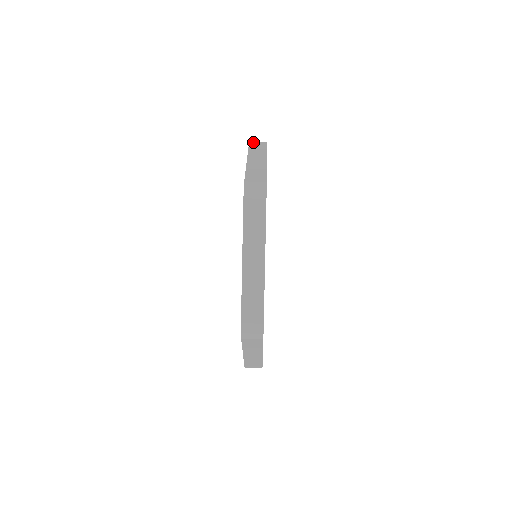
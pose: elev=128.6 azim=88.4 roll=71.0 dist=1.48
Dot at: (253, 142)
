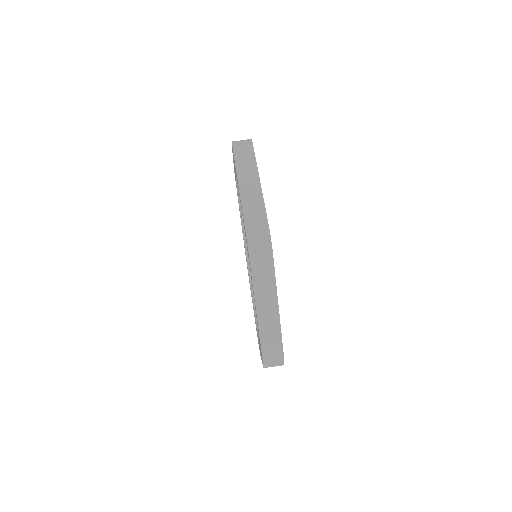
Dot at: (237, 144)
